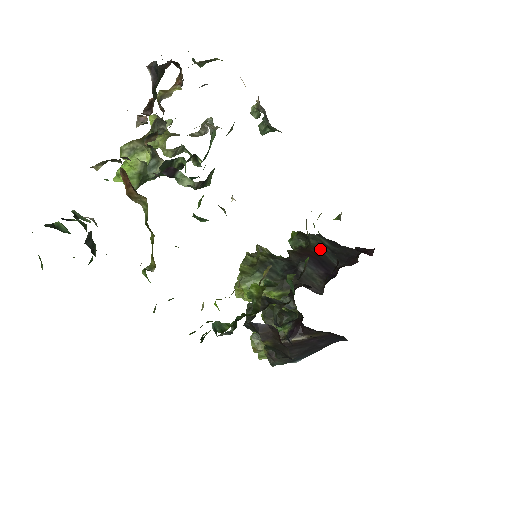
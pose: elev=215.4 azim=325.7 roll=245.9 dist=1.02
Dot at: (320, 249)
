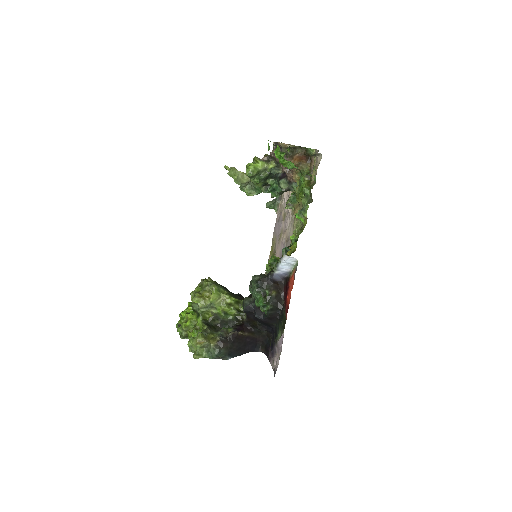
Dot at: occluded
